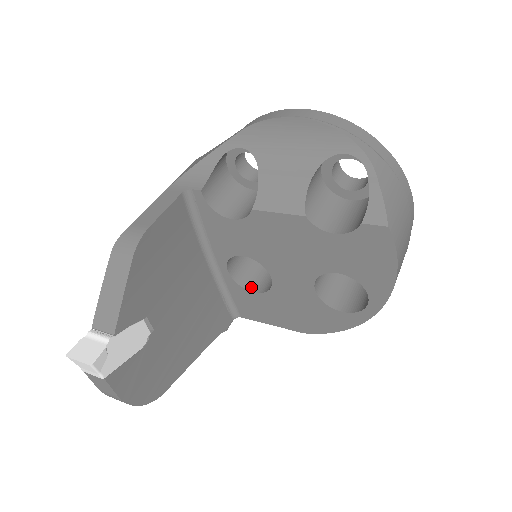
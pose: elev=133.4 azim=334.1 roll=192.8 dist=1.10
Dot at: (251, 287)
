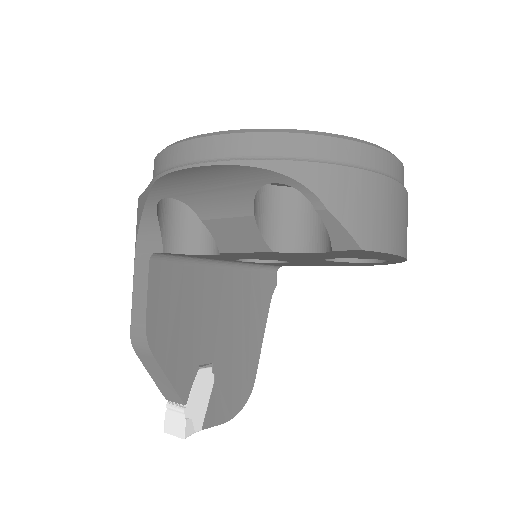
Dot at: occluded
